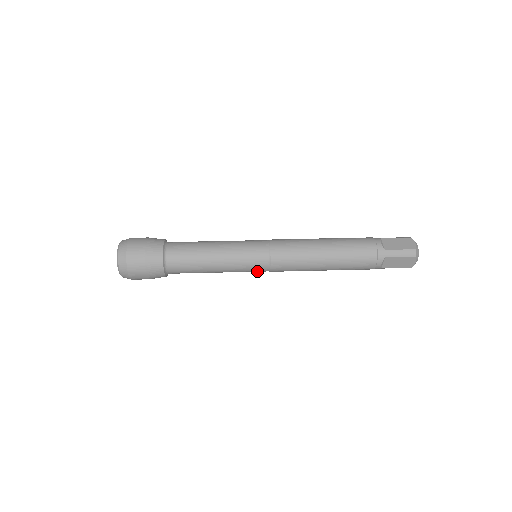
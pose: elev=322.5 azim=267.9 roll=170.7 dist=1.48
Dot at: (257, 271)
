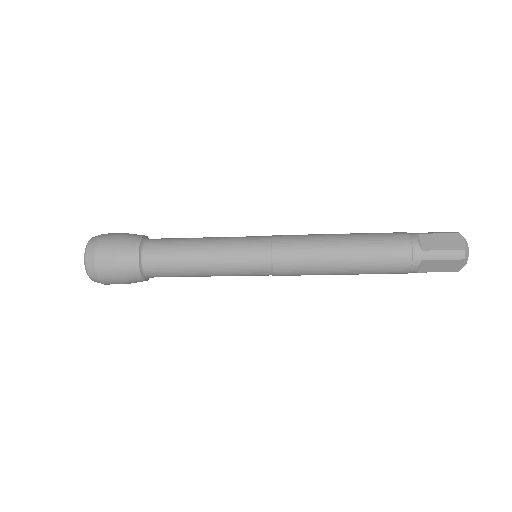
Dot at: (255, 254)
